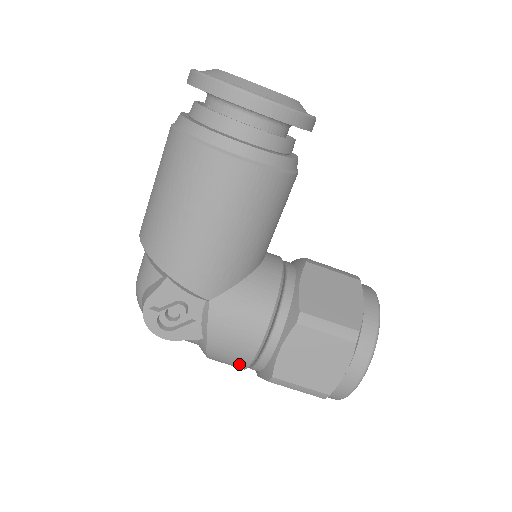
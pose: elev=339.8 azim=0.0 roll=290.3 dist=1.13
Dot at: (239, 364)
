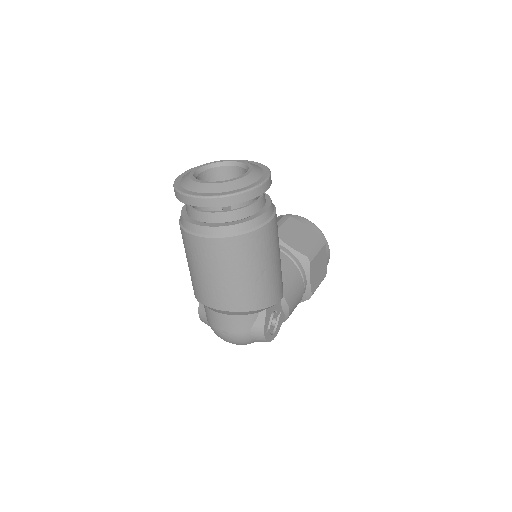
Dot at: occluded
